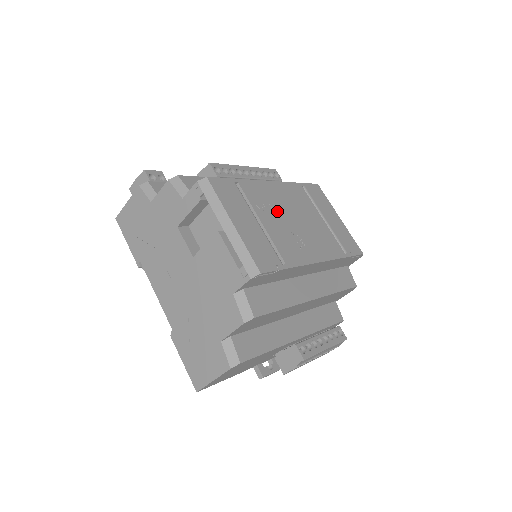
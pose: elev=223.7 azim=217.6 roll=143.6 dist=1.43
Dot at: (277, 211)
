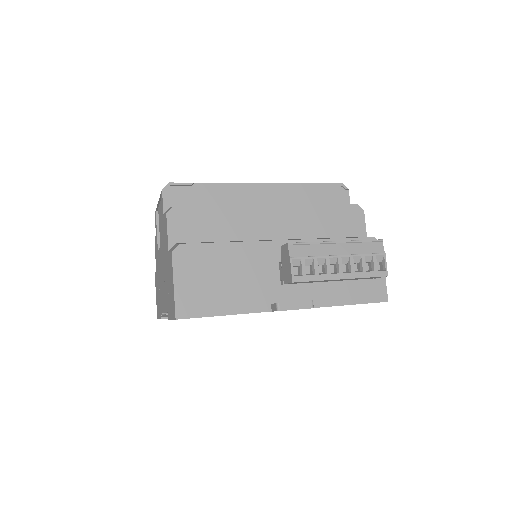
Dot at: occluded
